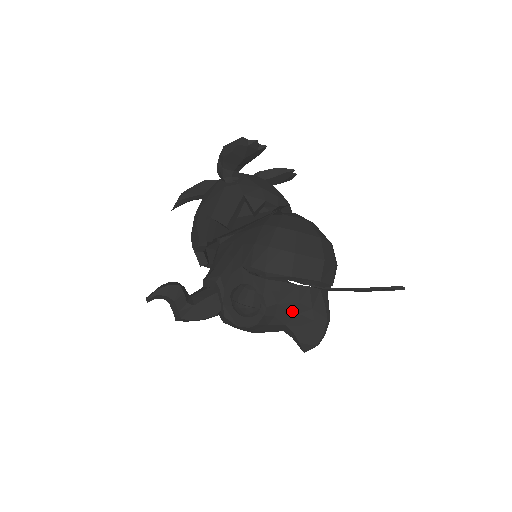
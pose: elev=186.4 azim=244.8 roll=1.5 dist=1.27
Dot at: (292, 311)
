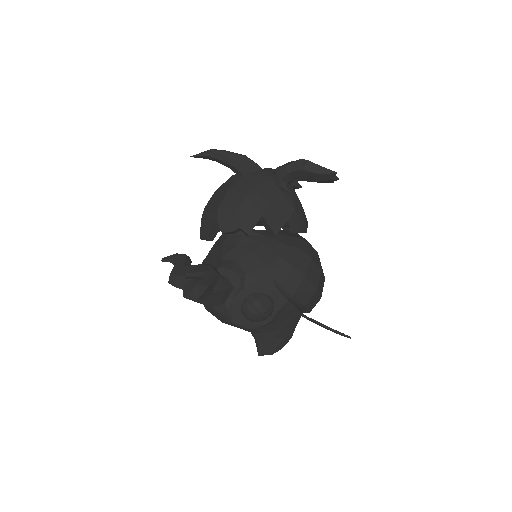
Dot at: (280, 327)
